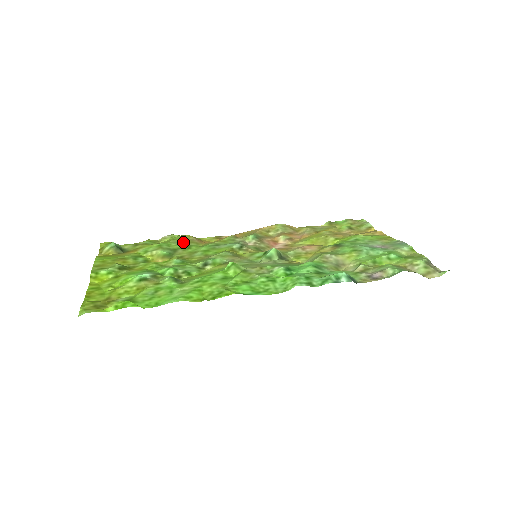
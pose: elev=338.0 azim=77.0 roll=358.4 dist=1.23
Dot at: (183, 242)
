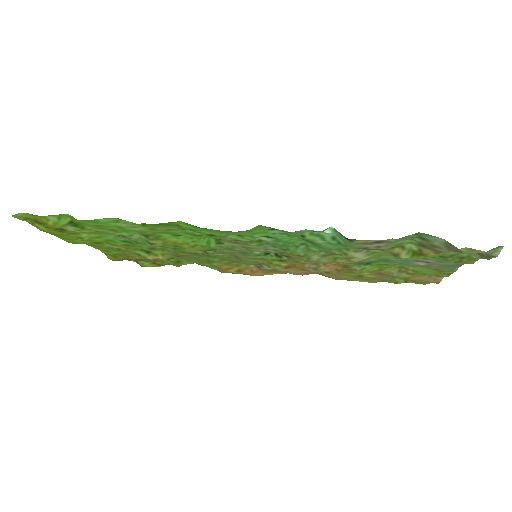
Dot at: (196, 260)
